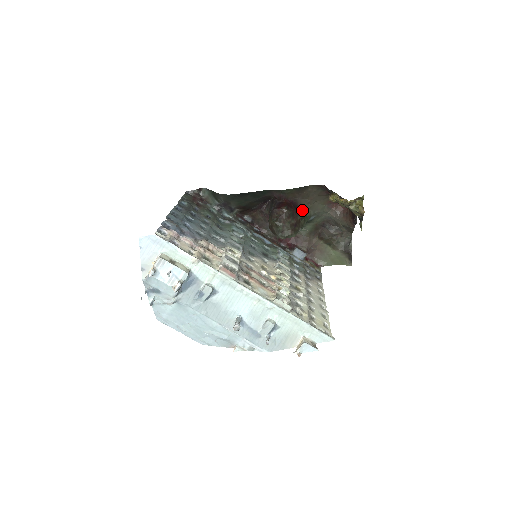
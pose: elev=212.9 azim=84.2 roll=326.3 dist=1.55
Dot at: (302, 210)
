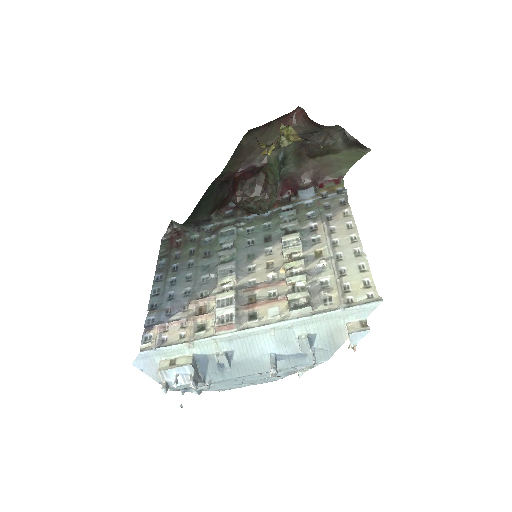
Dot at: (261, 164)
